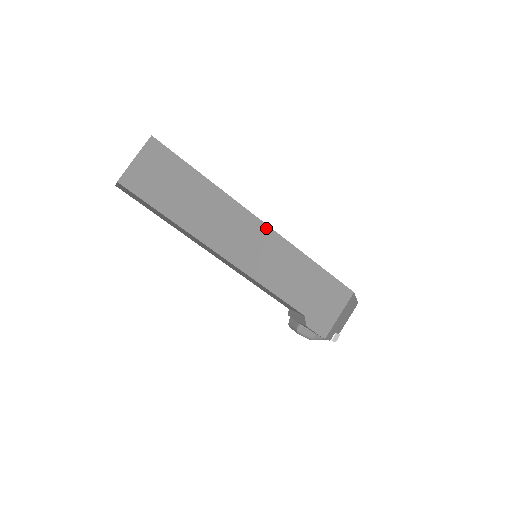
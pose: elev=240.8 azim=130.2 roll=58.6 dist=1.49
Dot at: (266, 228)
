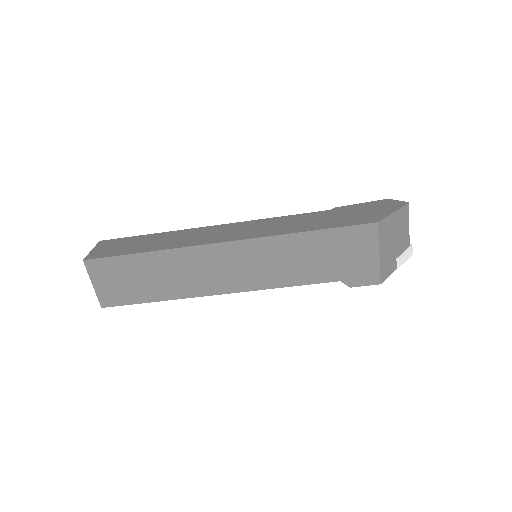
Dot at: (232, 244)
